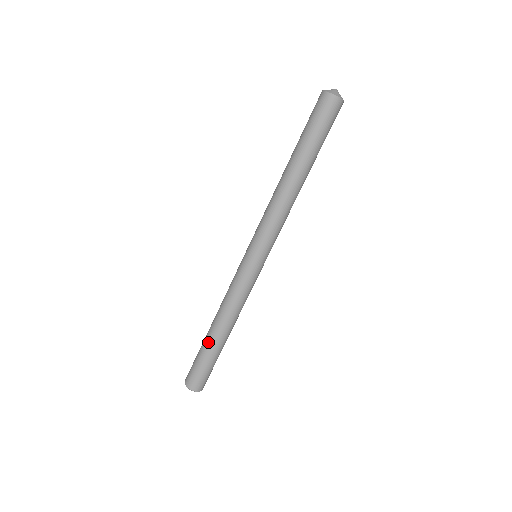
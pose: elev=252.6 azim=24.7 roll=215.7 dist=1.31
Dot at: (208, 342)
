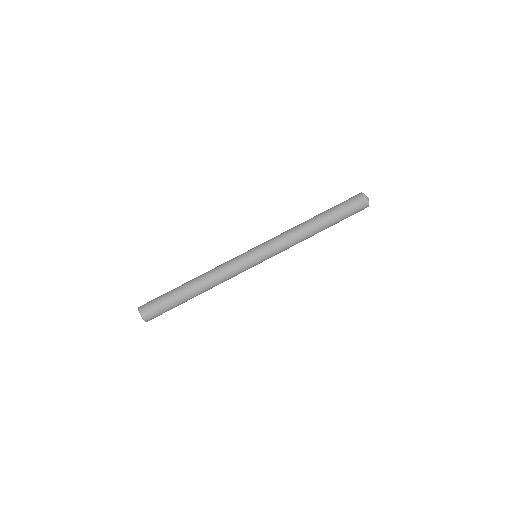
Dot at: (181, 286)
